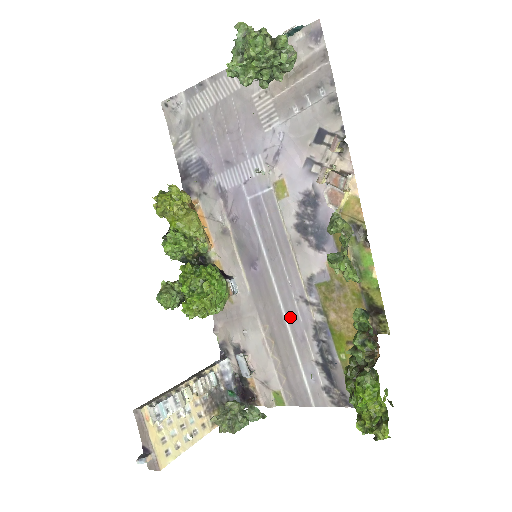
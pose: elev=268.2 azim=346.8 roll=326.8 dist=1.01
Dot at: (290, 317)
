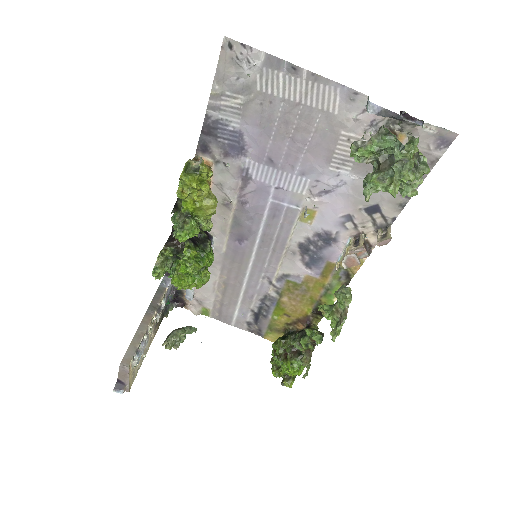
Dot at: (250, 283)
